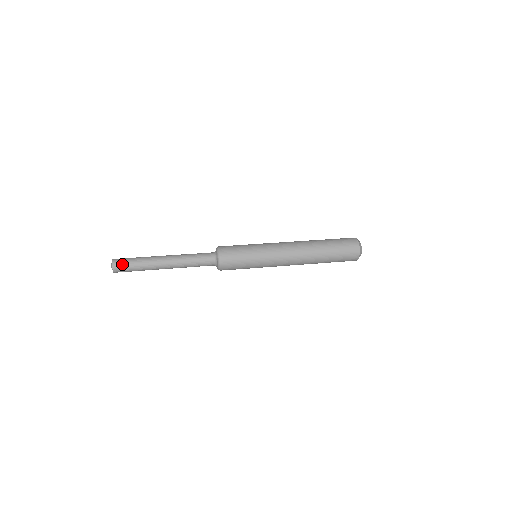
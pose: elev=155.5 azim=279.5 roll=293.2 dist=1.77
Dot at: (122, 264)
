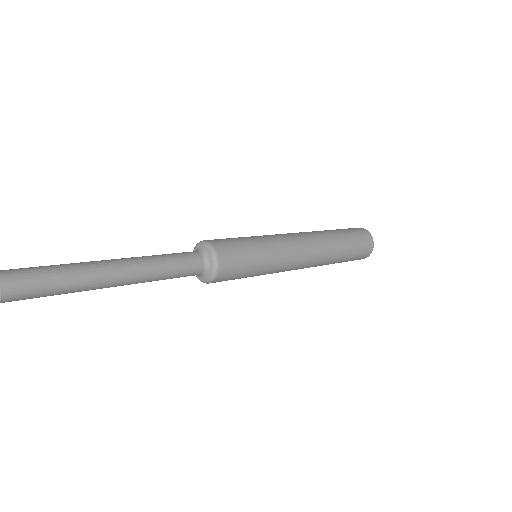
Dot at: (25, 279)
